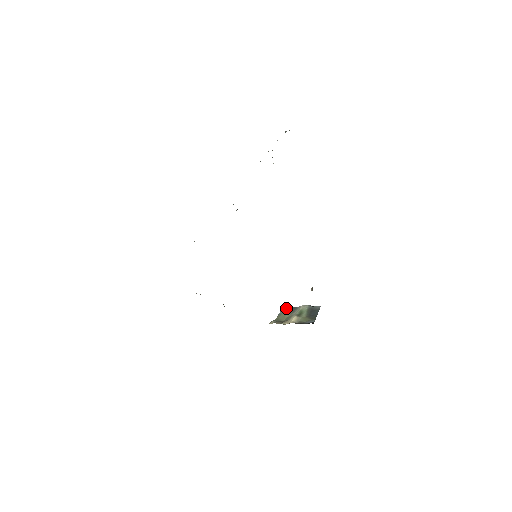
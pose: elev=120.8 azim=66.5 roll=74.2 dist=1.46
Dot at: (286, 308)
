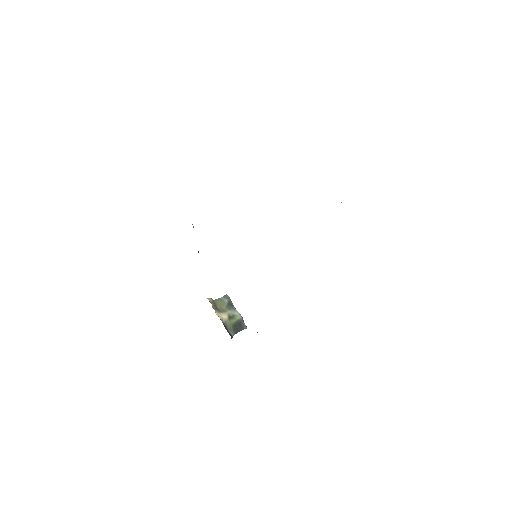
Dot at: (228, 300)
